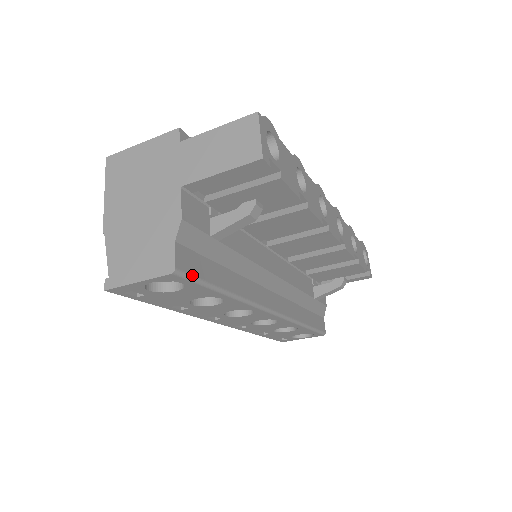
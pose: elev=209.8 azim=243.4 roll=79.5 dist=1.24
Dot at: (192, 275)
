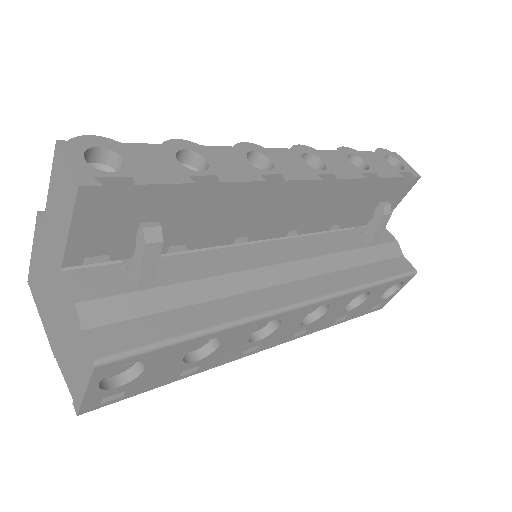
Dot at: (128, 350)
